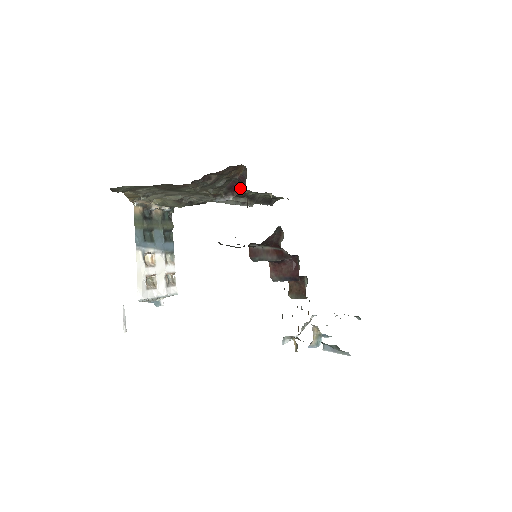
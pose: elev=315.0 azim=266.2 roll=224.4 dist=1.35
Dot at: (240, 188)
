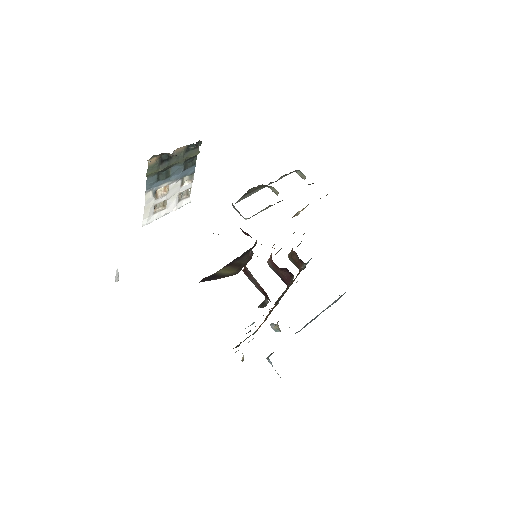
Dot at: (250, 236)
